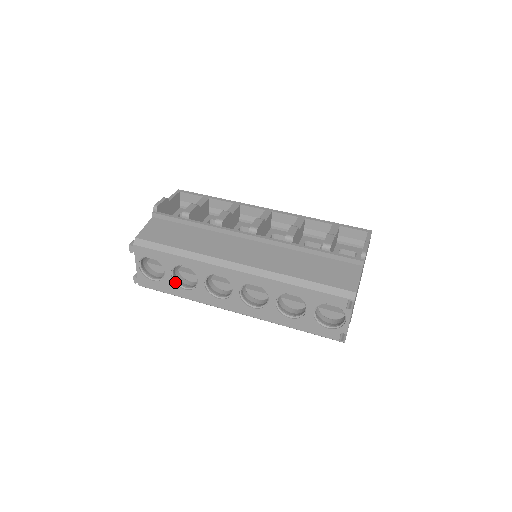
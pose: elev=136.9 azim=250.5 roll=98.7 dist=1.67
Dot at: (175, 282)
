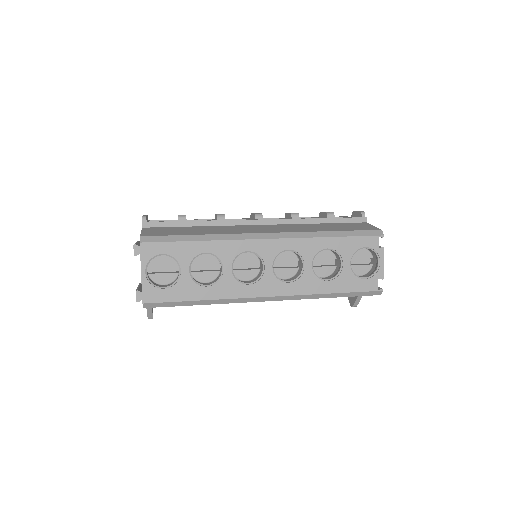
Dot at: (193, 281)
